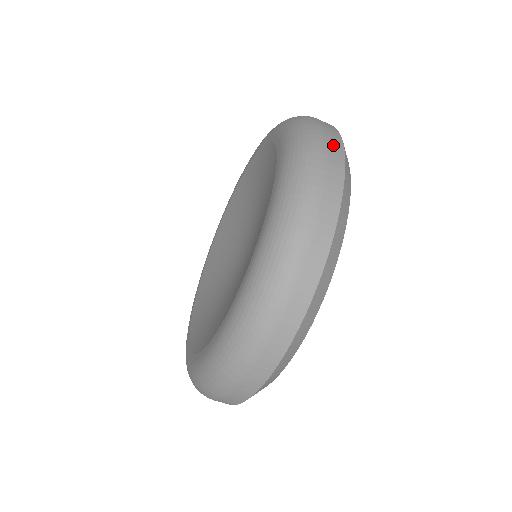
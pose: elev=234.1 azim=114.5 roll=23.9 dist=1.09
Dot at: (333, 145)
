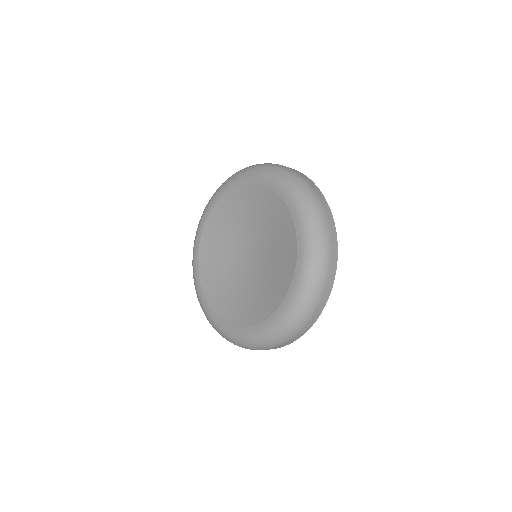
Dot at: (330, 277)
